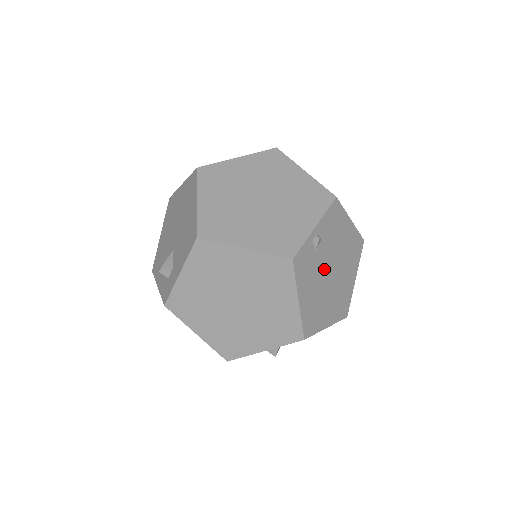
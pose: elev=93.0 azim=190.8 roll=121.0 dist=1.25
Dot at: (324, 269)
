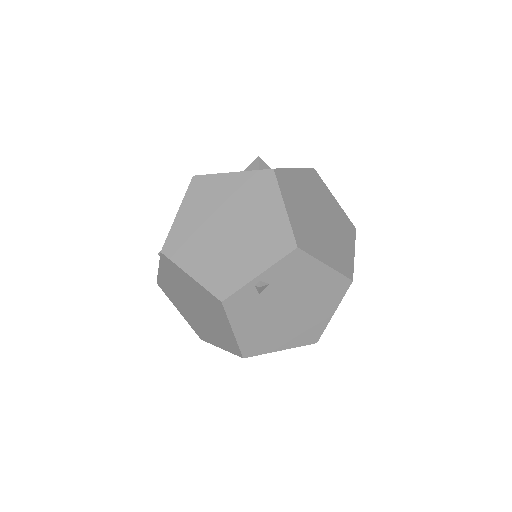
Dot at: (275, 307)
